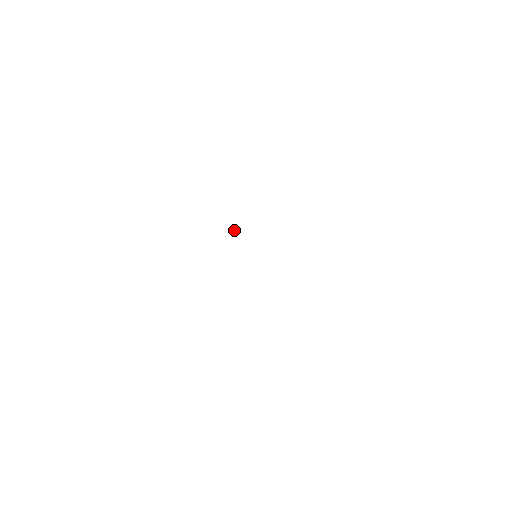
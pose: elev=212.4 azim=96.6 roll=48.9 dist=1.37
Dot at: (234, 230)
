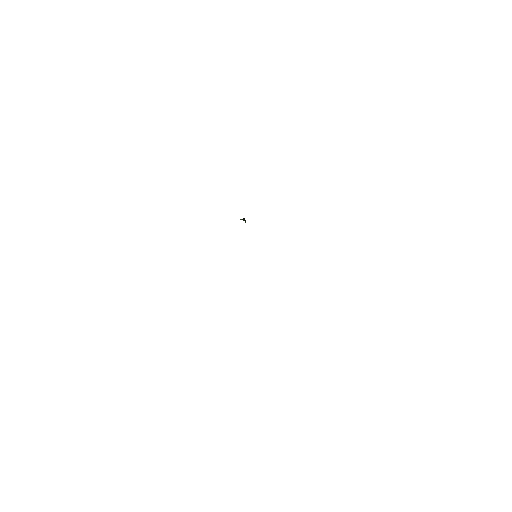
Dot at: occluded
